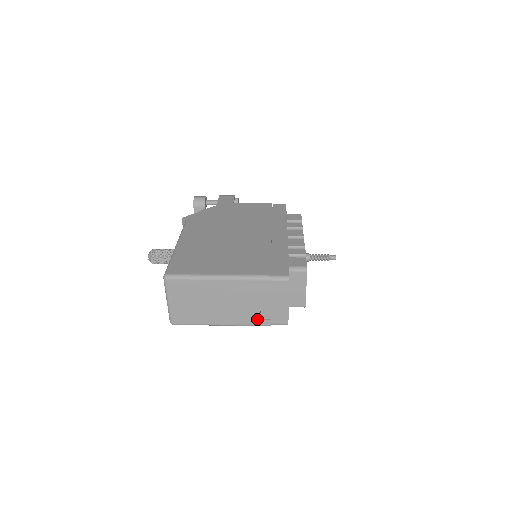
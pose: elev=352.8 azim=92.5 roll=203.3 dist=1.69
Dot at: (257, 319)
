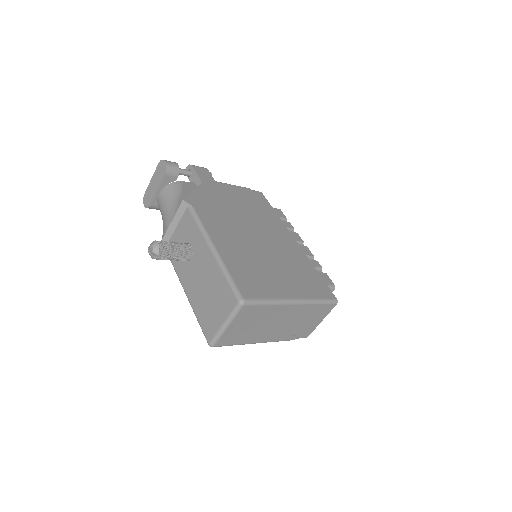
Dot at: (289, 336)
